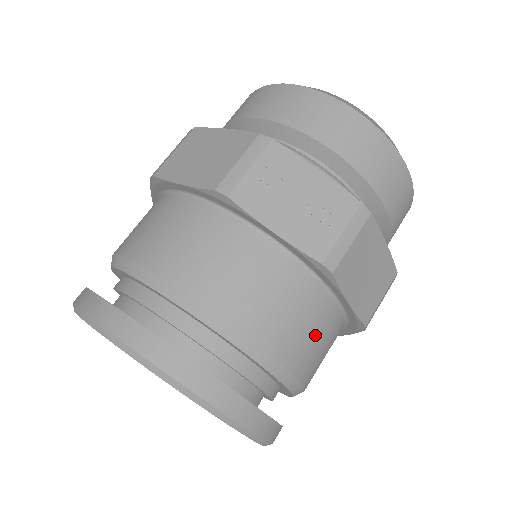
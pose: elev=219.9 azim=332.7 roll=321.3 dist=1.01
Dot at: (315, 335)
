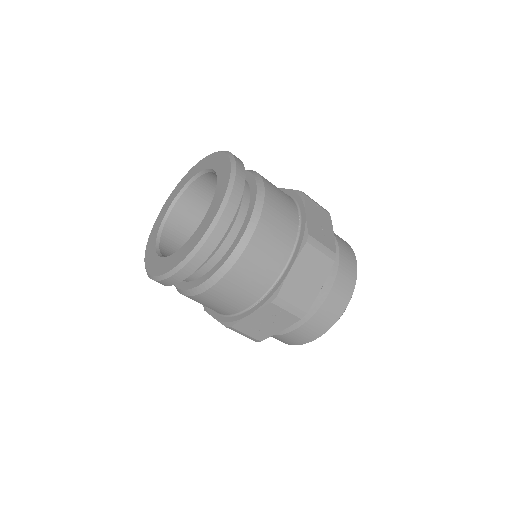
Dot at: (269, 254)
